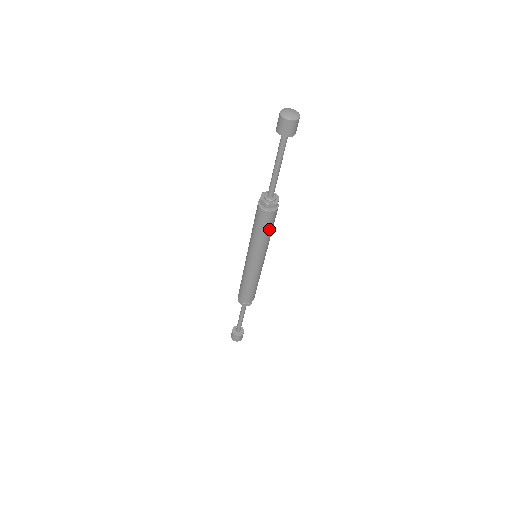
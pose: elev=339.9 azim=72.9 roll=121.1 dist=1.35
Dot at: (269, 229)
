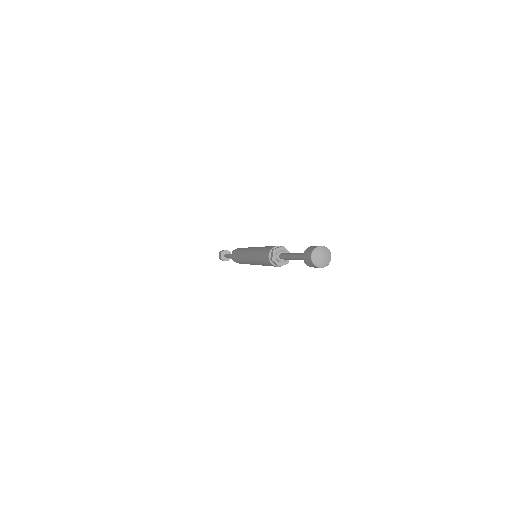
Dot at: occluded
